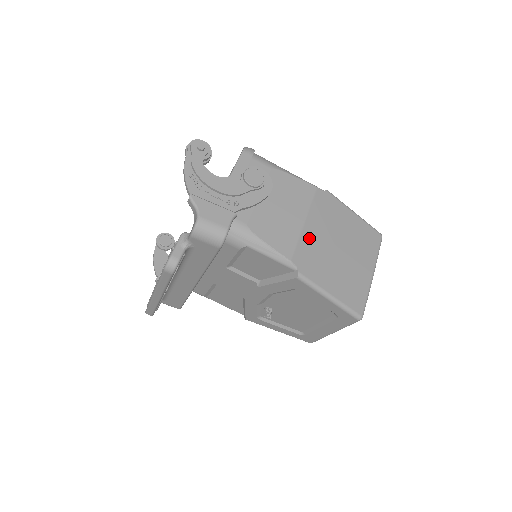
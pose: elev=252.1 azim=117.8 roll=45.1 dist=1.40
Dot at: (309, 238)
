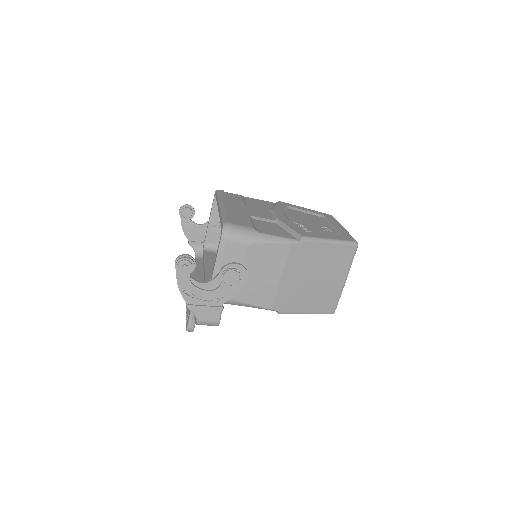
Dot at: (286, 286)
